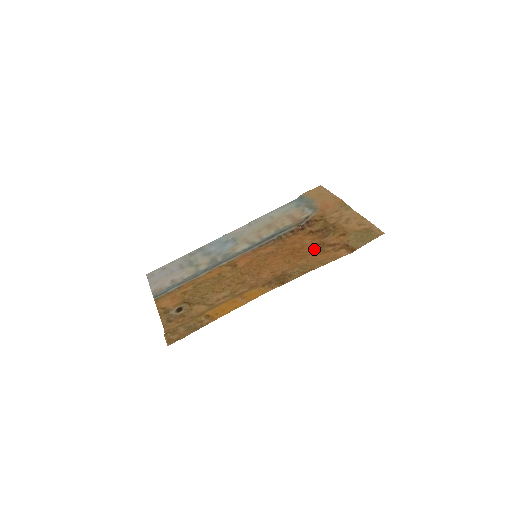
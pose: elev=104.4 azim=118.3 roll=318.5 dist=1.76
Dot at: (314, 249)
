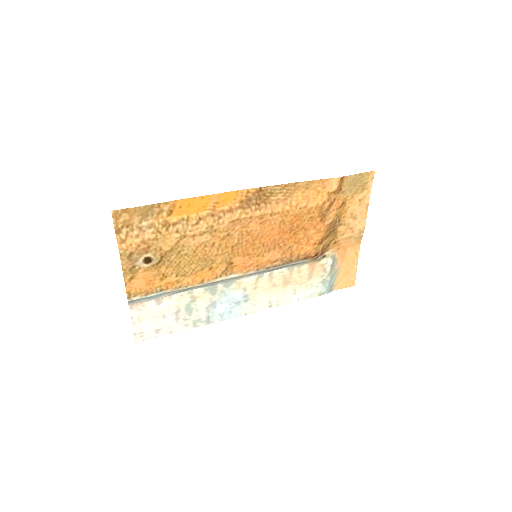
Dot at: (313, 218)
